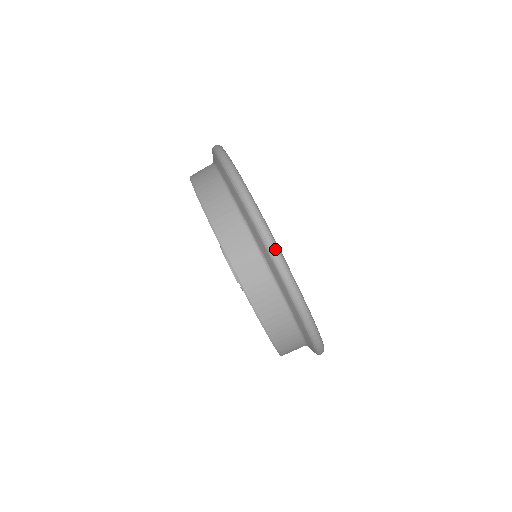
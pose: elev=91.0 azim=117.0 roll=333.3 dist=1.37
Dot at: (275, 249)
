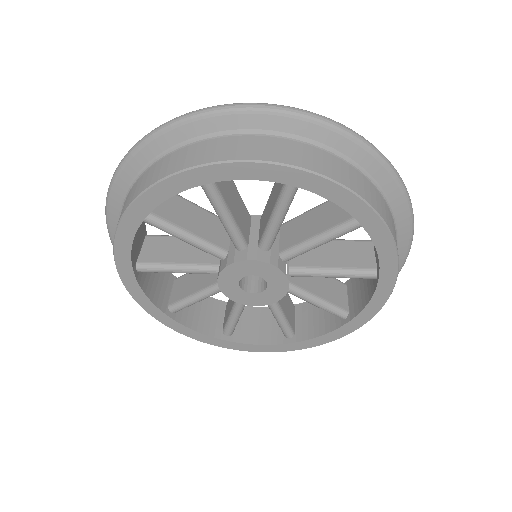
Dot at: (343, 125)
